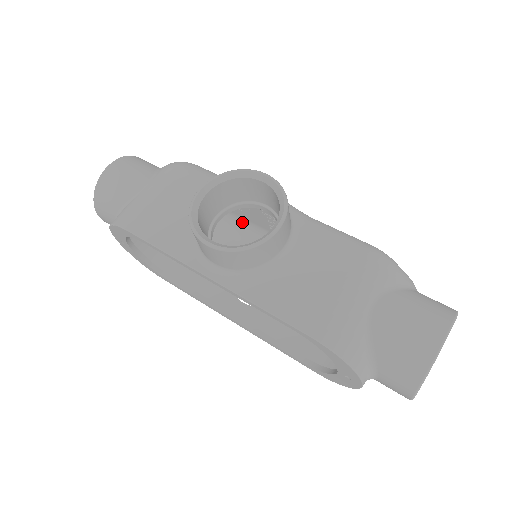
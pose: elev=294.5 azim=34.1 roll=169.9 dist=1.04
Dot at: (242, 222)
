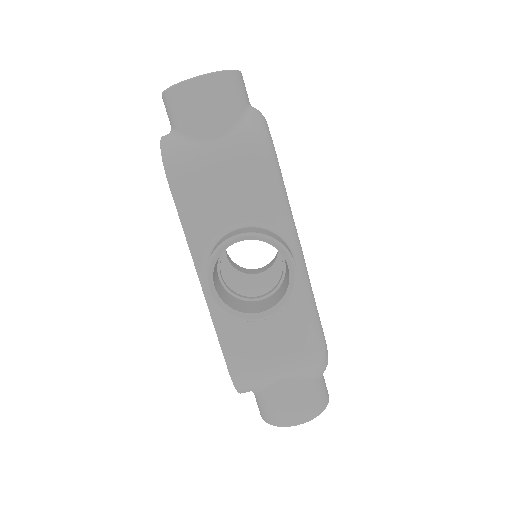
Dot at: occluded
